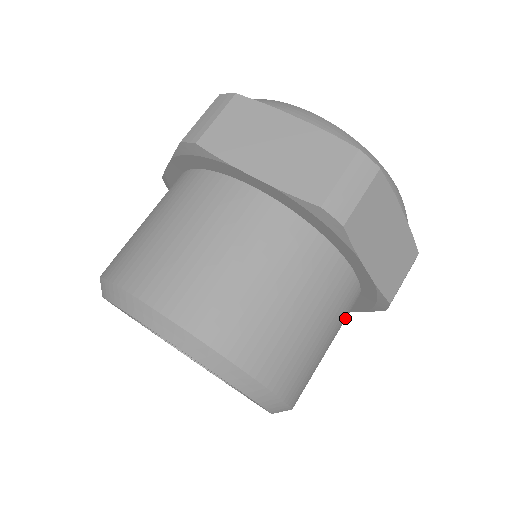
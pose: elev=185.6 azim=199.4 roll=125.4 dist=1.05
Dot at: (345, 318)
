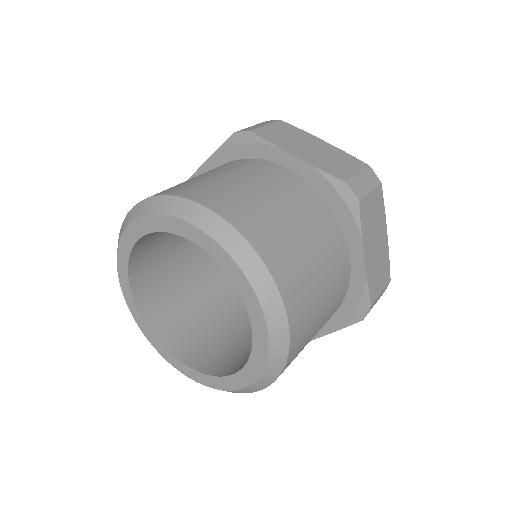
Dot at: (333, 311)
